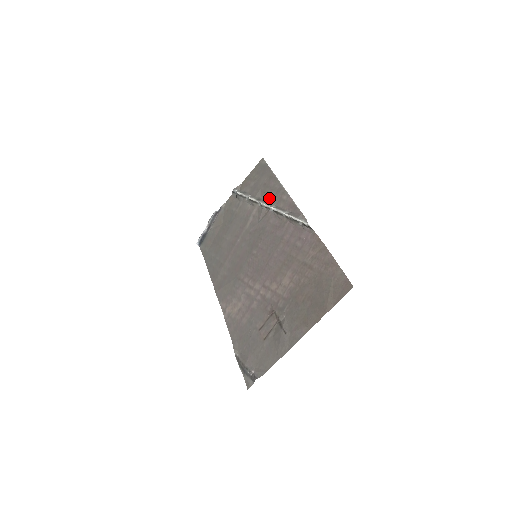
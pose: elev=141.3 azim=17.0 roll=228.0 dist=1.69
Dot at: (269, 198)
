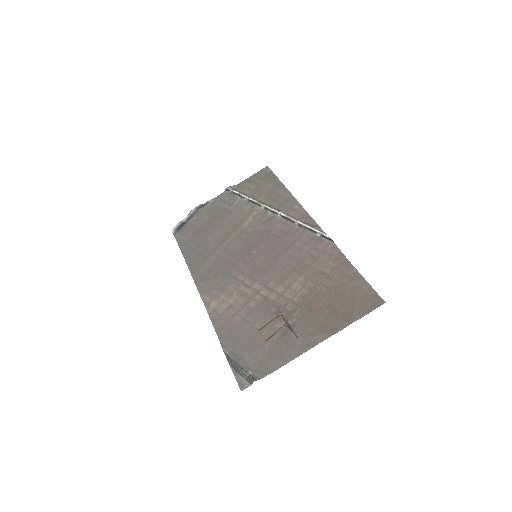
Dot at: (276, 204)
